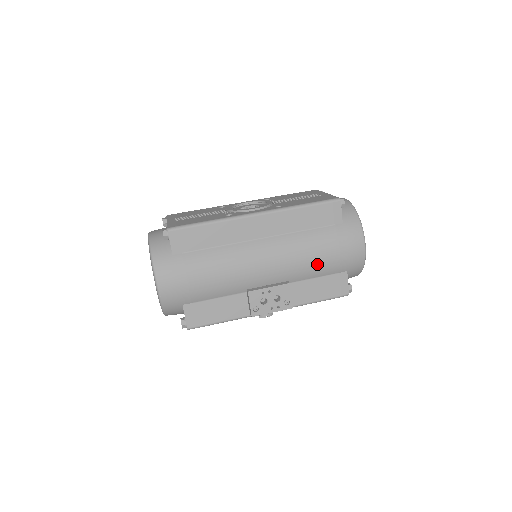
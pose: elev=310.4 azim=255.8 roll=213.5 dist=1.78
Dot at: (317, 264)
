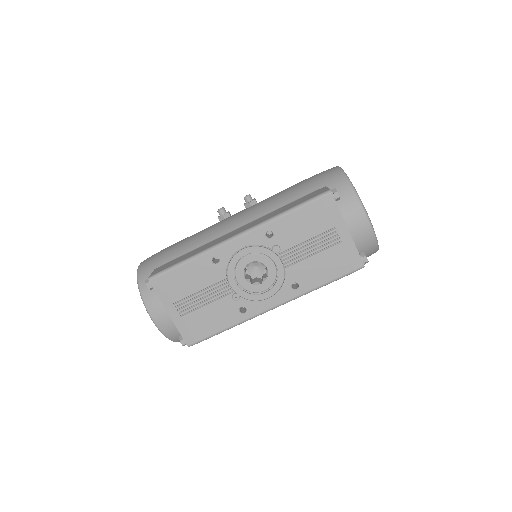
Dot at: occluded
